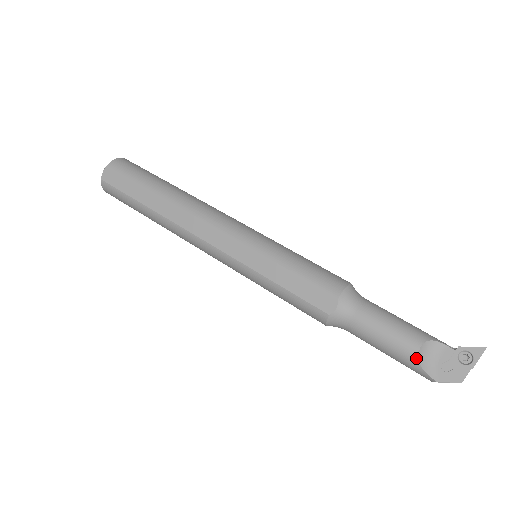
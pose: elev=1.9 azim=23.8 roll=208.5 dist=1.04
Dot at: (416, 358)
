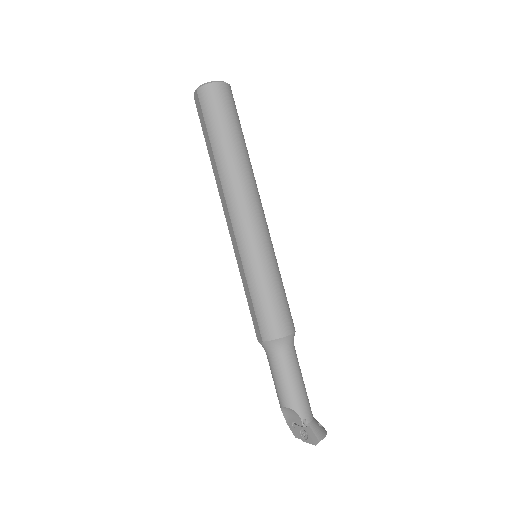
Dot at: (280, 407)
